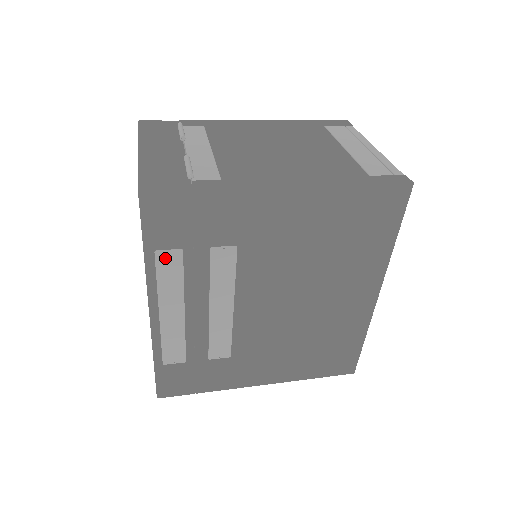
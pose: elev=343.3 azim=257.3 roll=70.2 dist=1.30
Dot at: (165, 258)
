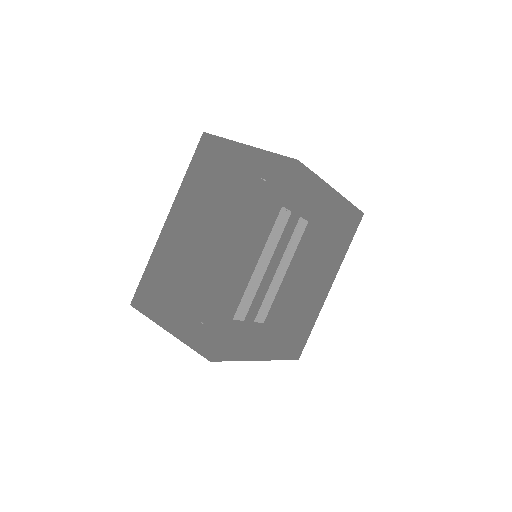
Dot at: (283, 215)
